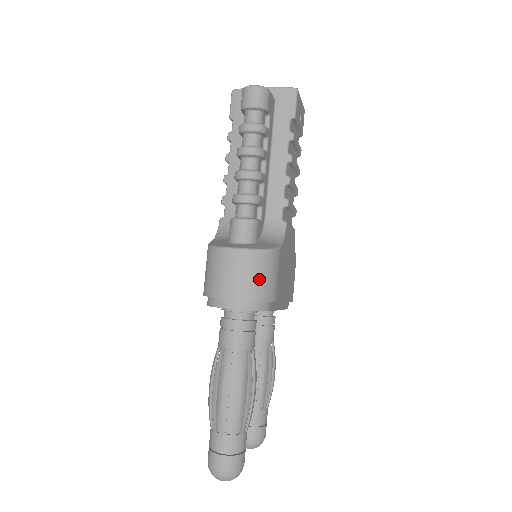
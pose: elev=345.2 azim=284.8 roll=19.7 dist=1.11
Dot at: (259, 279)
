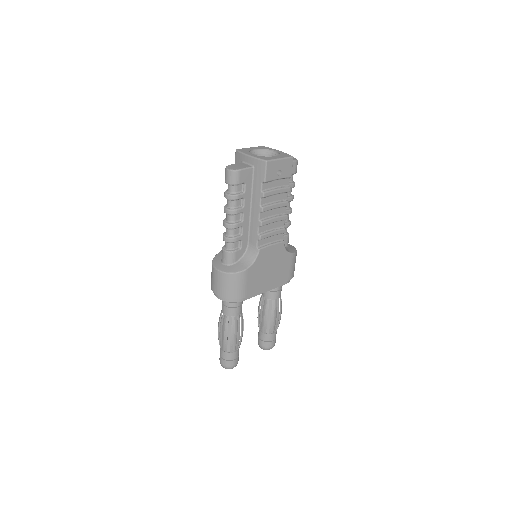
Dot at: (229, 288)
